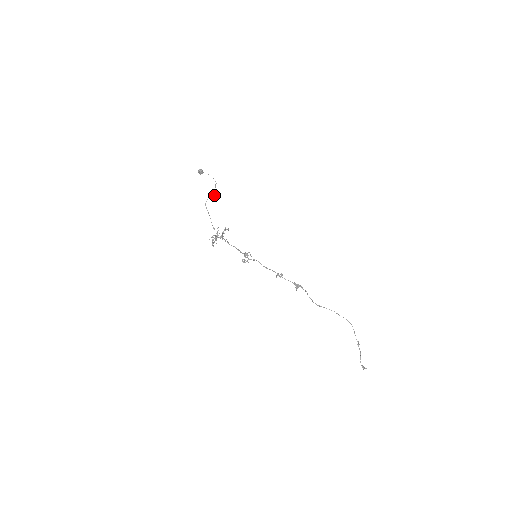
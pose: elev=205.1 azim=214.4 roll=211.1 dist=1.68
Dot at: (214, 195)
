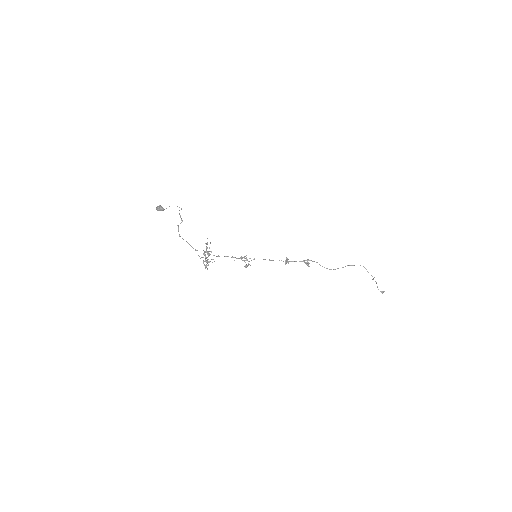
Dot at: (181, 219)
